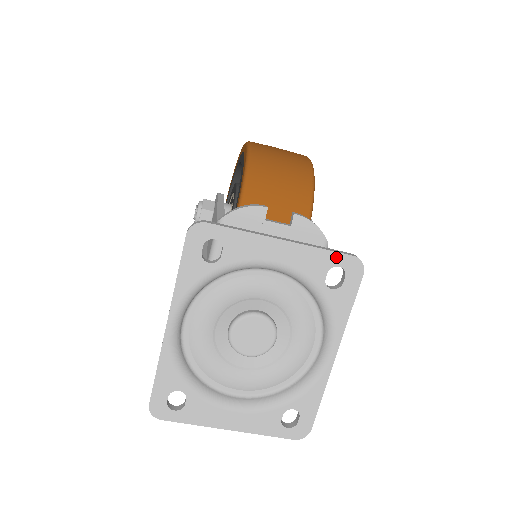
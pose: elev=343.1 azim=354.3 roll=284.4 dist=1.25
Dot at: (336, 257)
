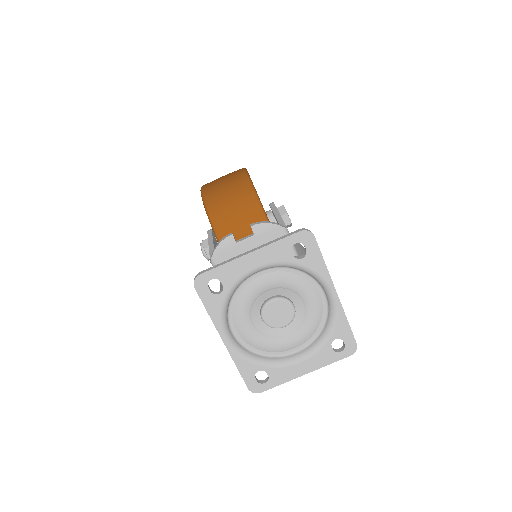
Dot at: (290, 239)
